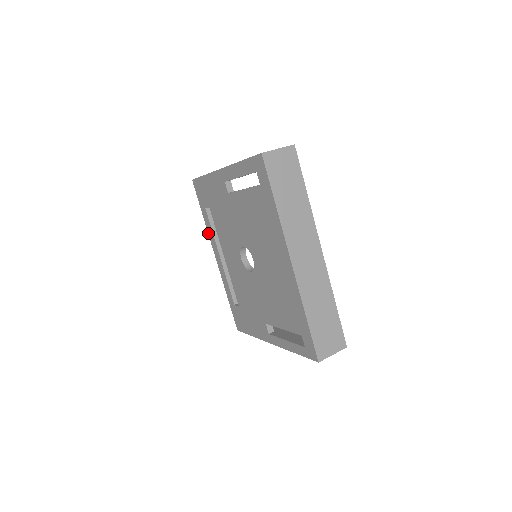
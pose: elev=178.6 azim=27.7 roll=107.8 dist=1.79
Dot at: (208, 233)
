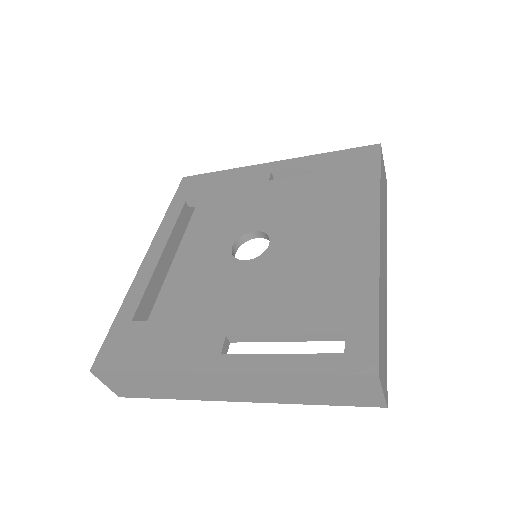
Dot at: (159, 227)
